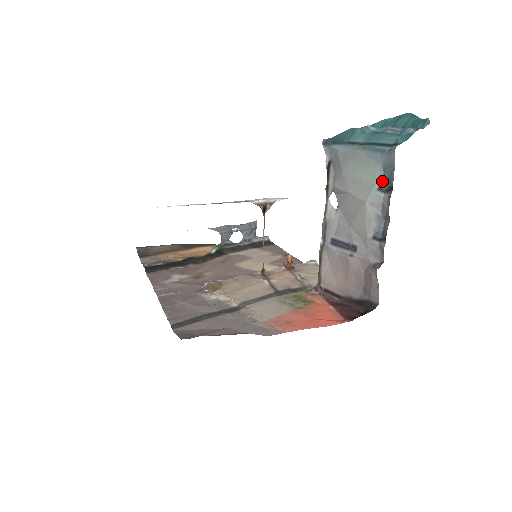
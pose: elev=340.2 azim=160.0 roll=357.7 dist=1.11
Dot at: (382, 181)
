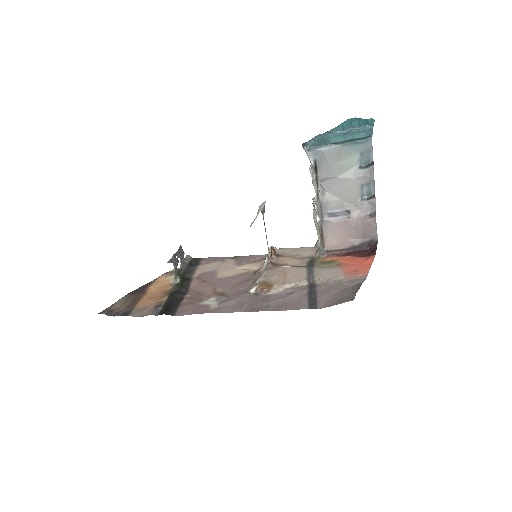
Dot at: (360, 162)
